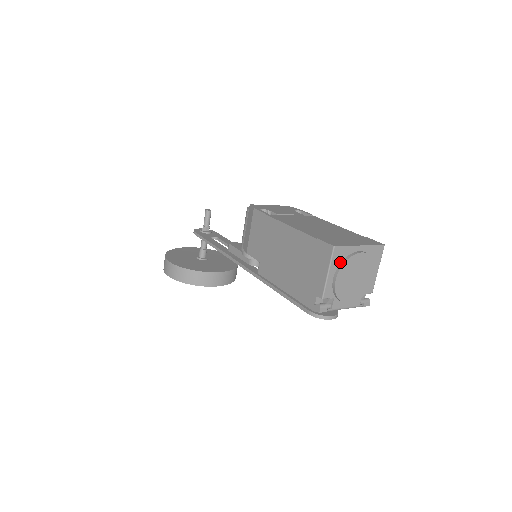
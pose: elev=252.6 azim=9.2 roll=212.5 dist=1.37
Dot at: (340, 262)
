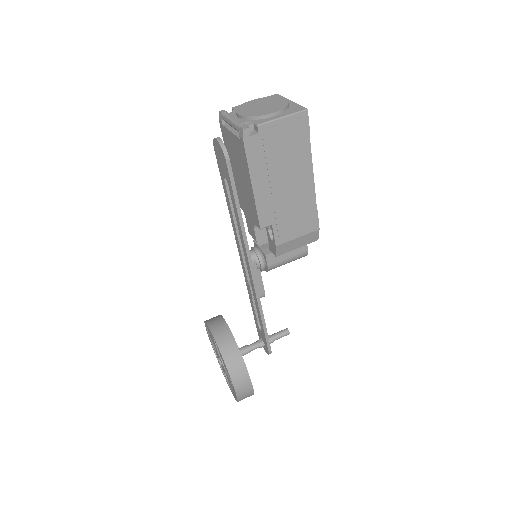
Dot at: occluded
